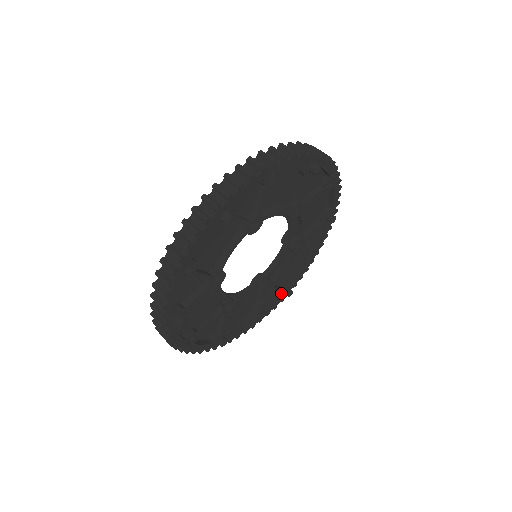
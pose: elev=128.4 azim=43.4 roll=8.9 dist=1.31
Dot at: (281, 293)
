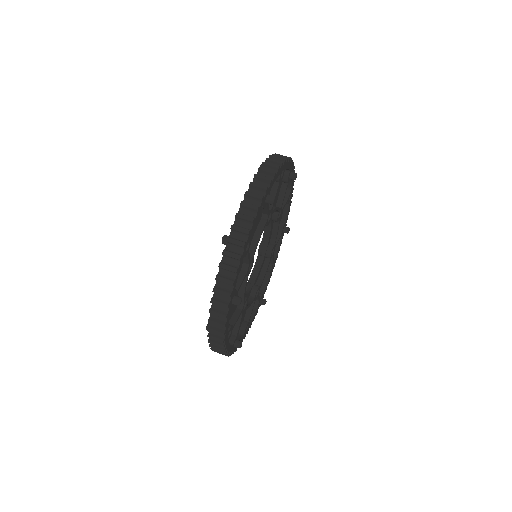
Dot at: (258, 303)
